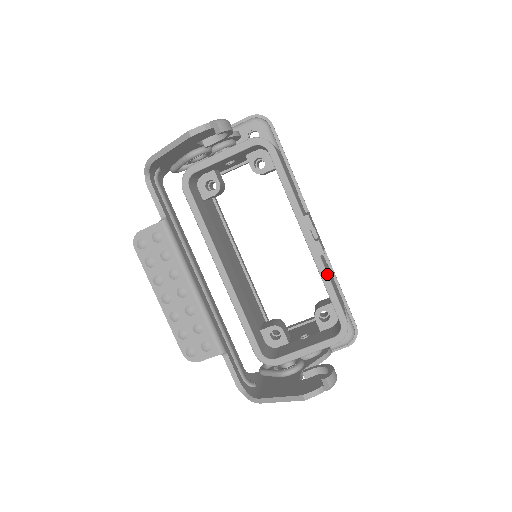
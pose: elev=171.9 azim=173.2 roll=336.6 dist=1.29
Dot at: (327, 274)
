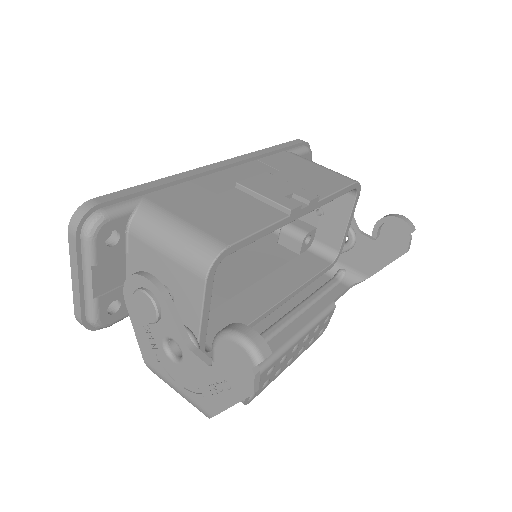
Dot at: (329, 196)
